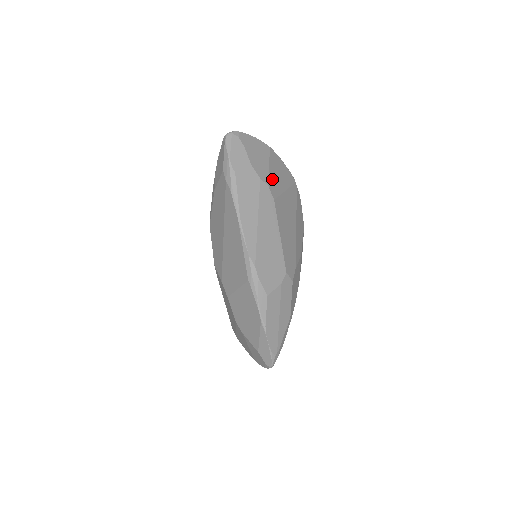
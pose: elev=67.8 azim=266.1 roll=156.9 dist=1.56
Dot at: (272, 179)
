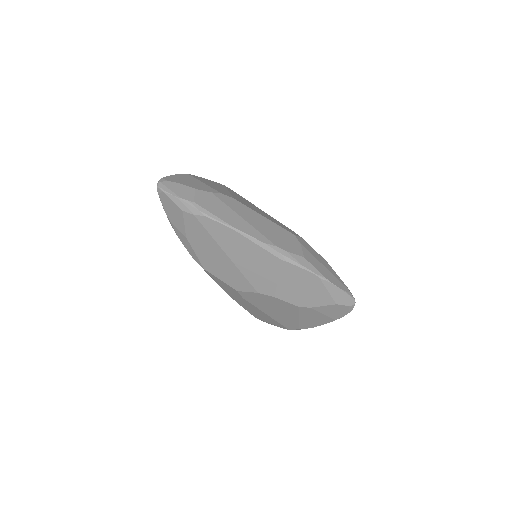
Dot at: (216, 189)
